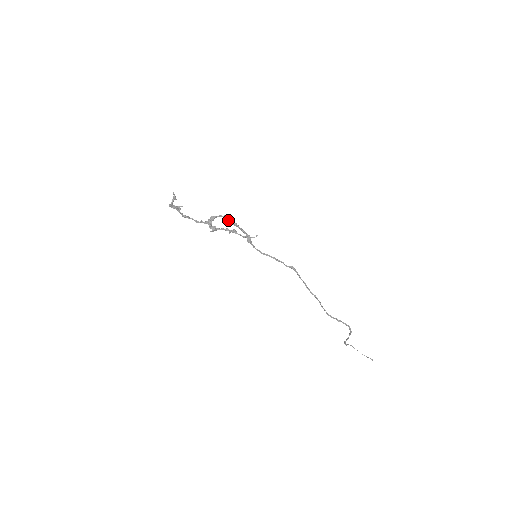
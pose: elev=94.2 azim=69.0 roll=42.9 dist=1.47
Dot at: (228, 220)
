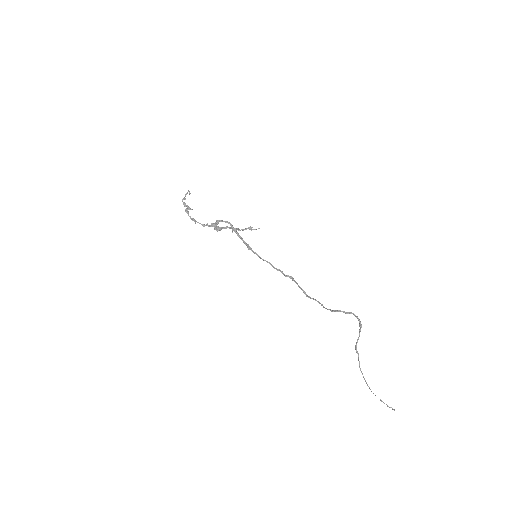
Dot at: occluded
